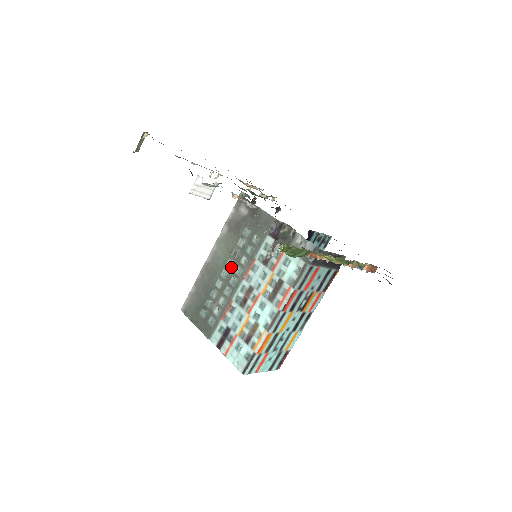
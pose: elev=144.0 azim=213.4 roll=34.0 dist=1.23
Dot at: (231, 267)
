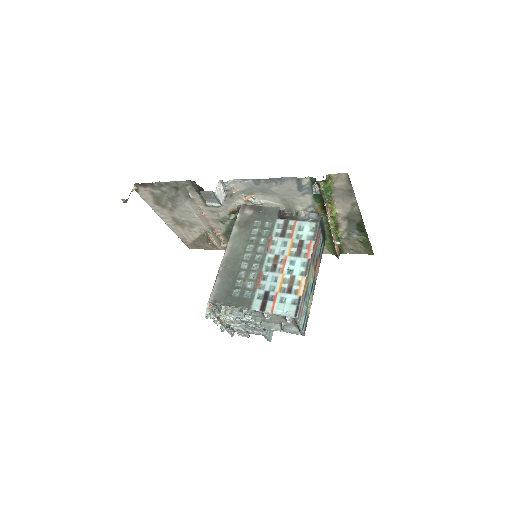
Dot at: (252, 250)
